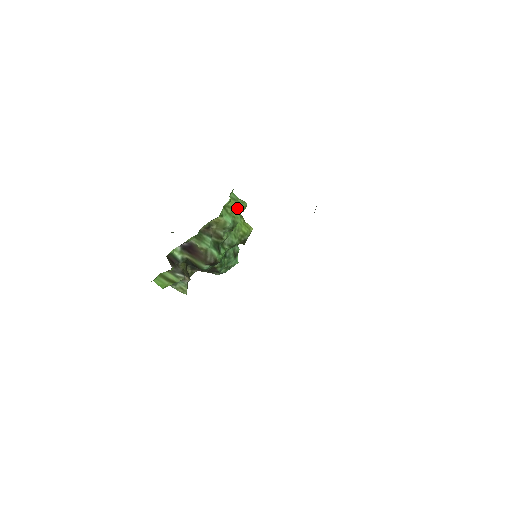
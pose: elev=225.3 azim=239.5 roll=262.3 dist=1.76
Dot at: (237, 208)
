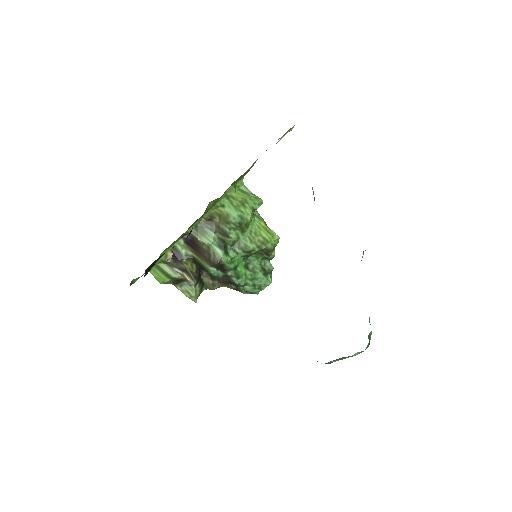
Dot at: (245, 201)
